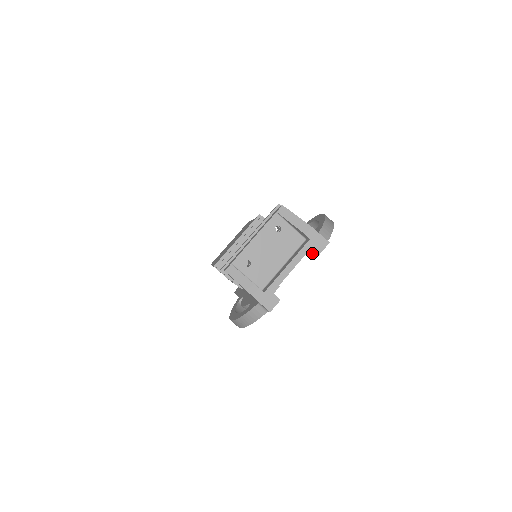
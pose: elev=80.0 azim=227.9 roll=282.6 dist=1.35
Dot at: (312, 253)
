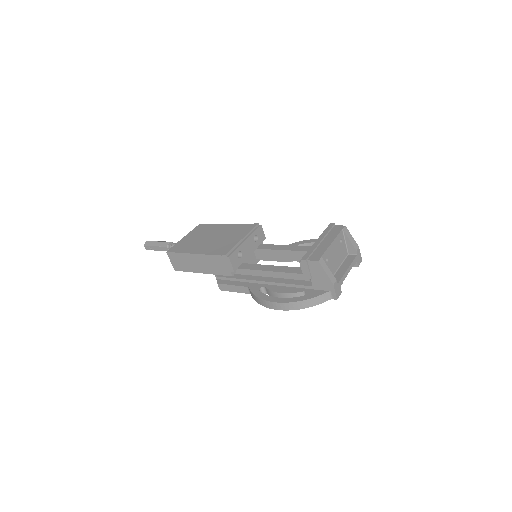
Dot at: occluded
